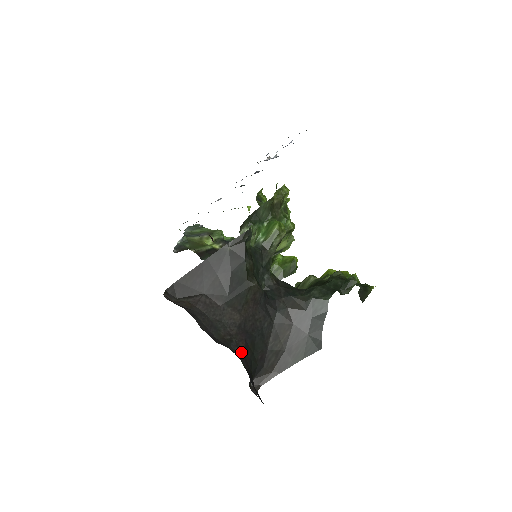
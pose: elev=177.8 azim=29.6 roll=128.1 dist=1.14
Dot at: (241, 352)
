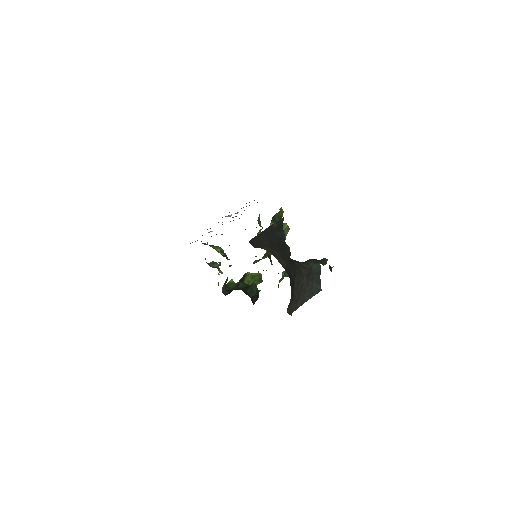
Dot at: occluded
